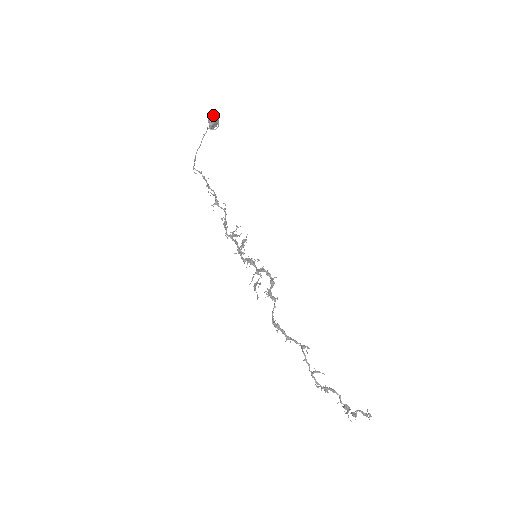
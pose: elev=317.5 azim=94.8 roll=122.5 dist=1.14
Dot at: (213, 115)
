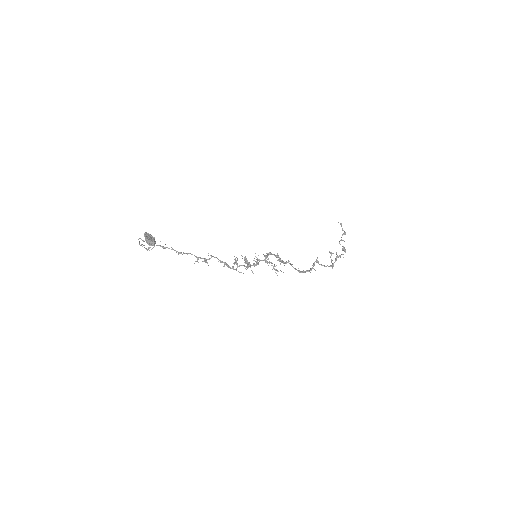
Dot at: (152, 243)
